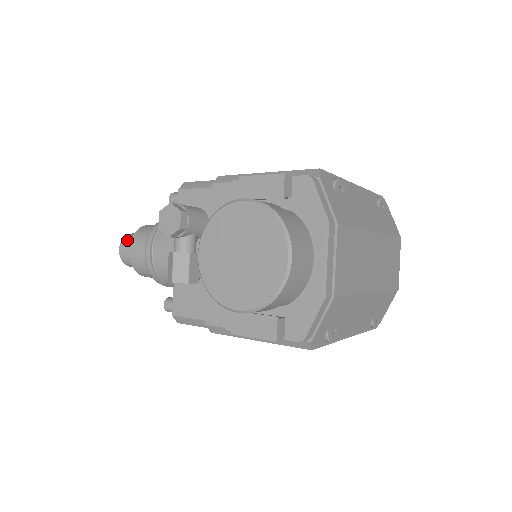
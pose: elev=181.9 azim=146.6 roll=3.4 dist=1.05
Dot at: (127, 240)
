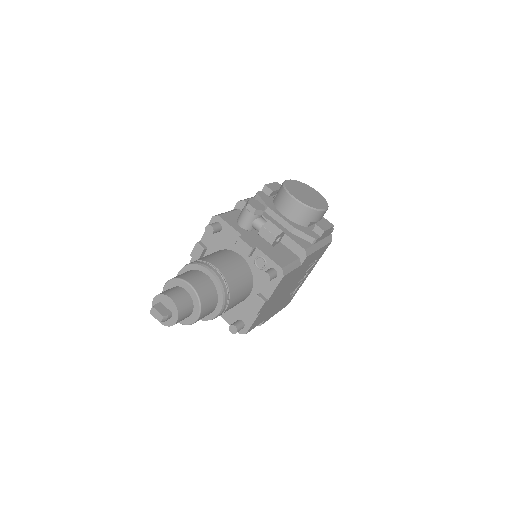
Dot at: (168, 291)
